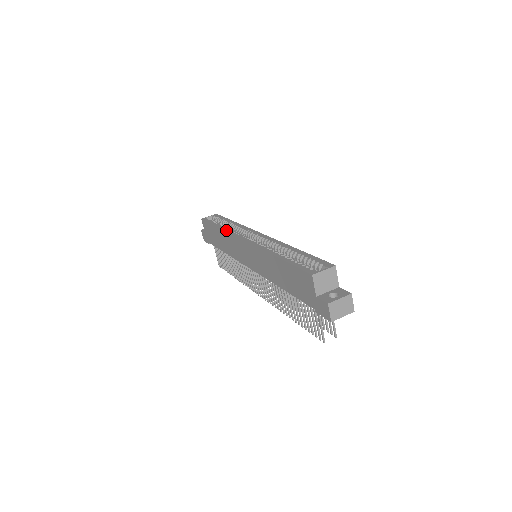
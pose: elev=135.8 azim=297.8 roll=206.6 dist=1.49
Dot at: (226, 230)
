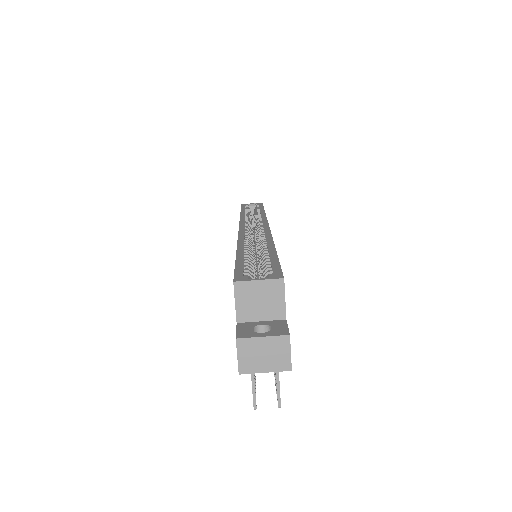
Dot at: (241, 216)
